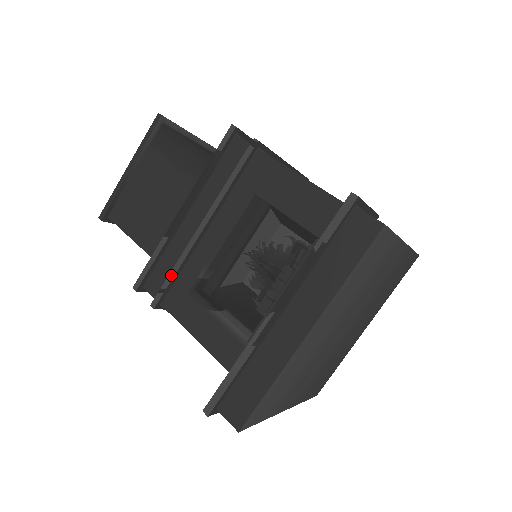
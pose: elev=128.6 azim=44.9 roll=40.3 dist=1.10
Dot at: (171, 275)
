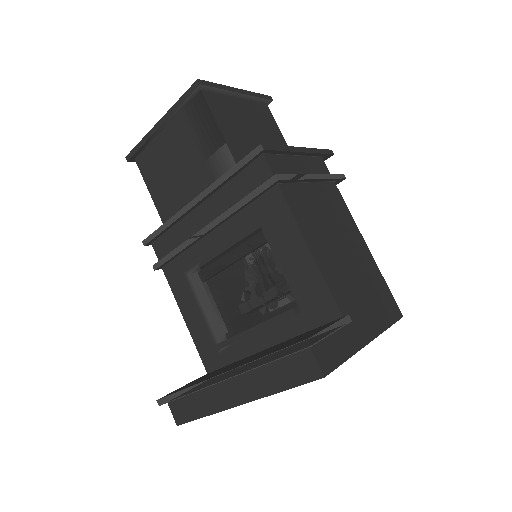
Dot at: (173, 253)
